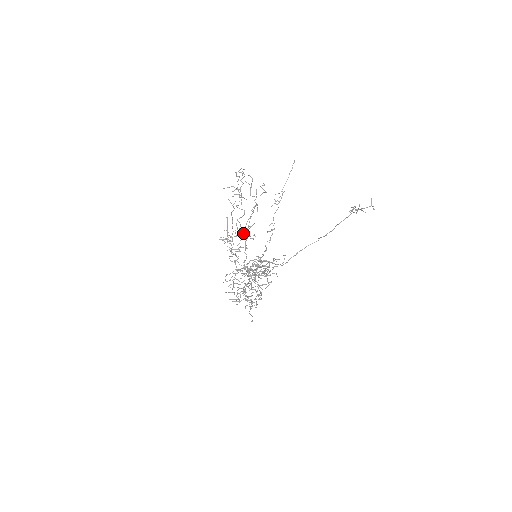
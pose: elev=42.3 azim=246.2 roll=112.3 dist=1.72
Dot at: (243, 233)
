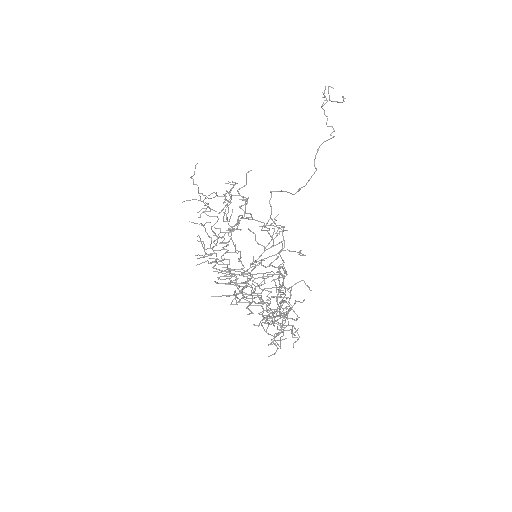
Dot at: (224, 232)
